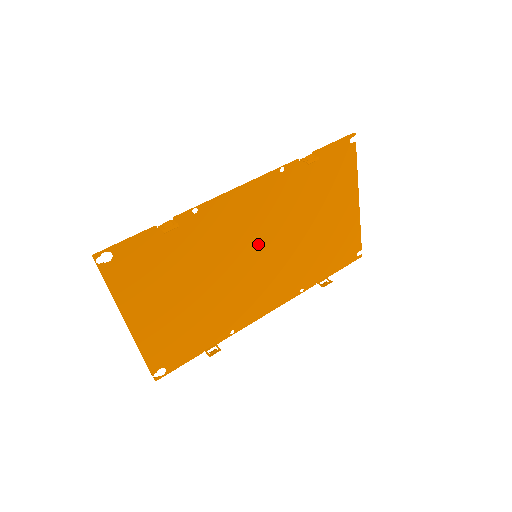
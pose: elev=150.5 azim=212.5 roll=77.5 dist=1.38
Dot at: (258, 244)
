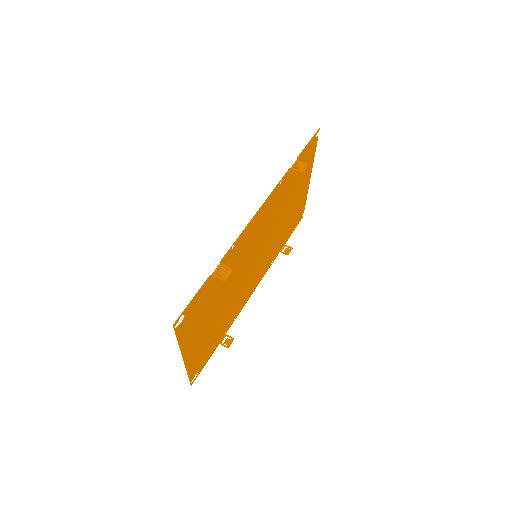
Dot at: (258, 246)
